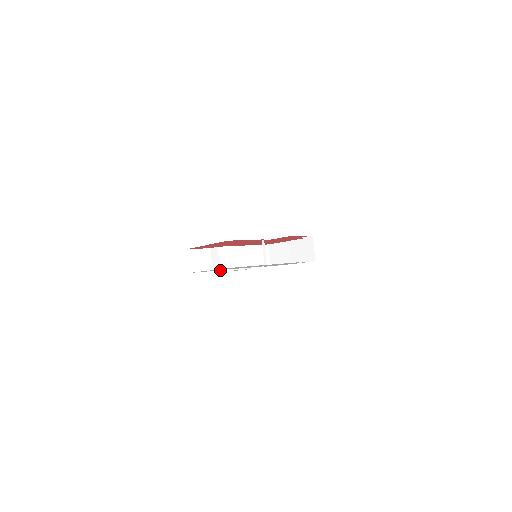
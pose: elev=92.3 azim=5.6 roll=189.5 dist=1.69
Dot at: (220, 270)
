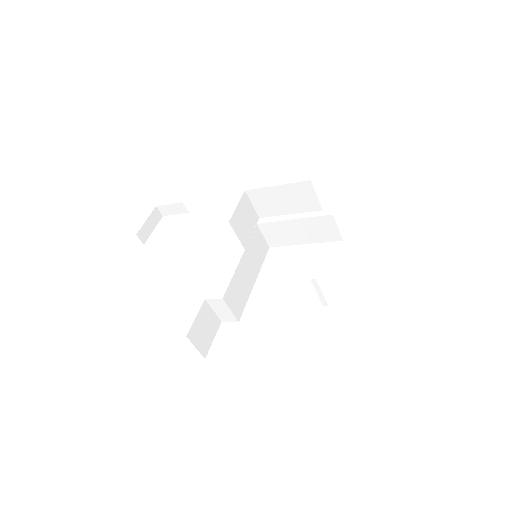
Dot at: (146, 236)
